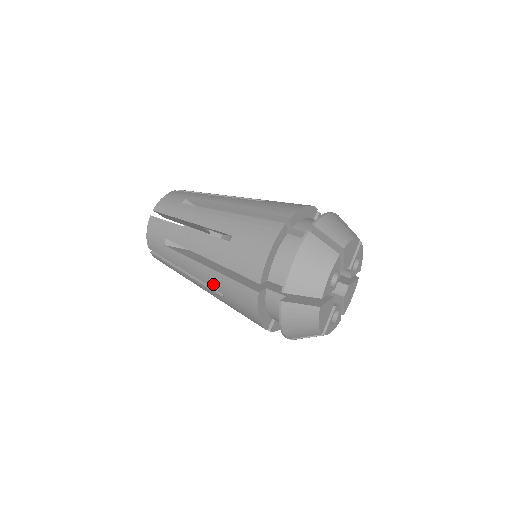
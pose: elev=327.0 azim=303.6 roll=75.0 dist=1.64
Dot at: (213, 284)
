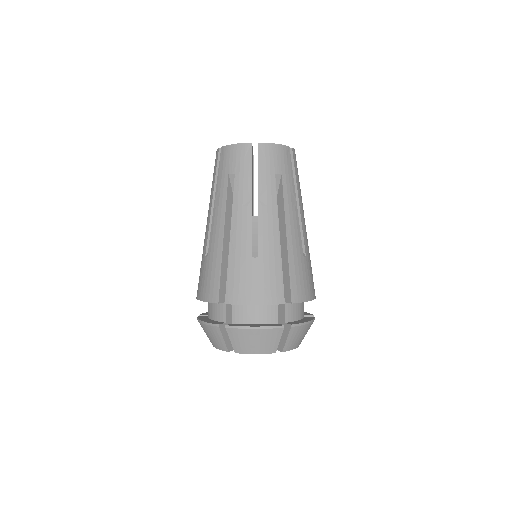
Dot at: occluded
